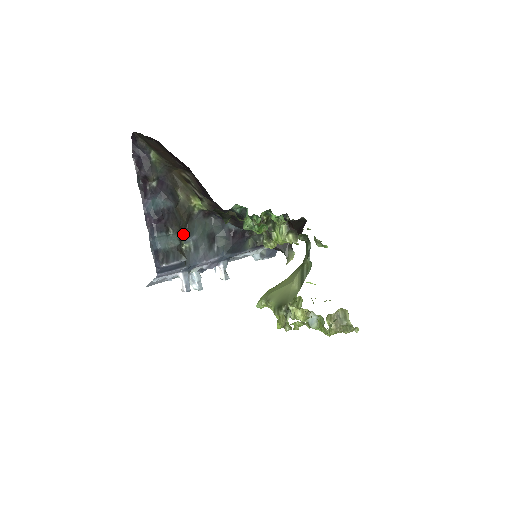
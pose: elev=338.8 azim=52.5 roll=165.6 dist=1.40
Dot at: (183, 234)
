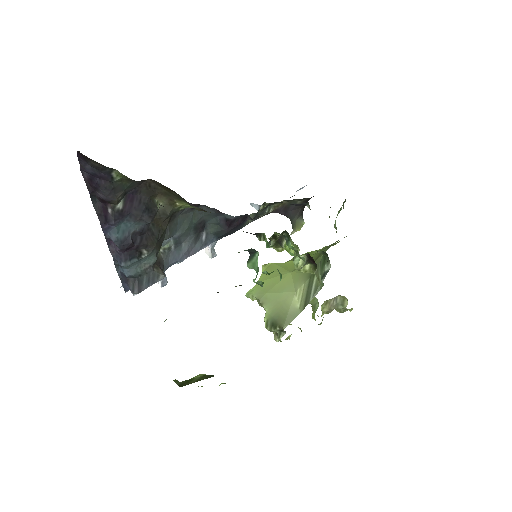
Dot at: (161, 243)
